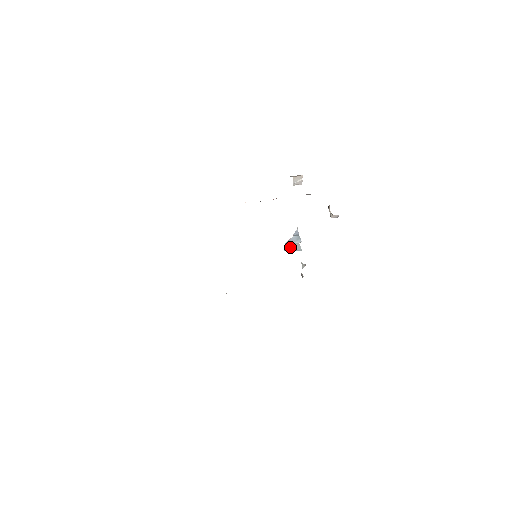
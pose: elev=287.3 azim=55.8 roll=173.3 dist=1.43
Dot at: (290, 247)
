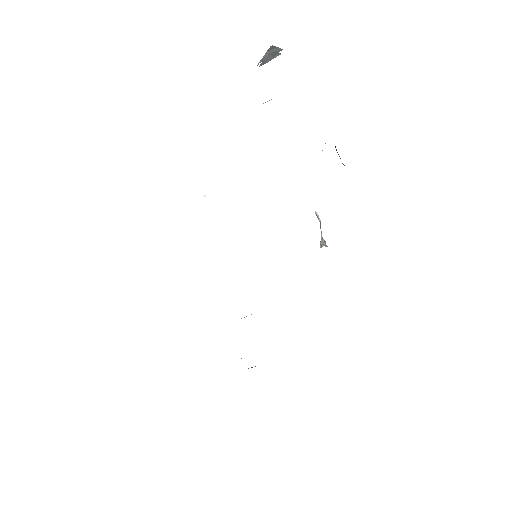
Dot at: occluded
